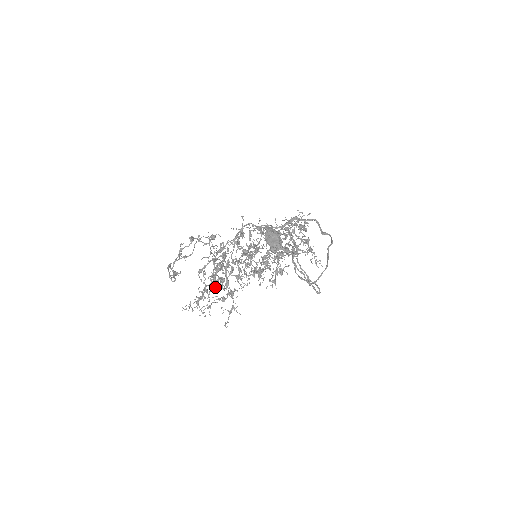
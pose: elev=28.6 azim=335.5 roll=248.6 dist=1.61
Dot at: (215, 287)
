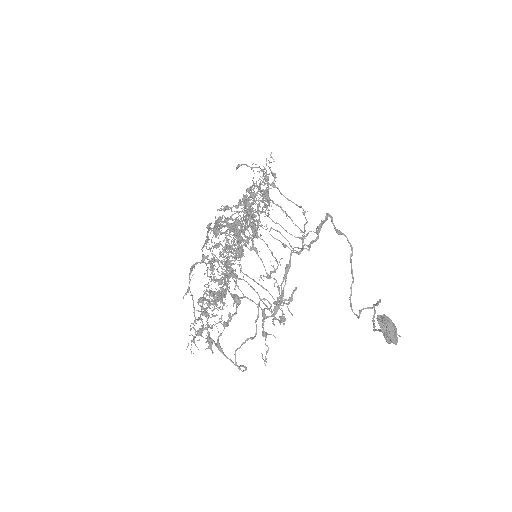
Dot at: (213, 305)
